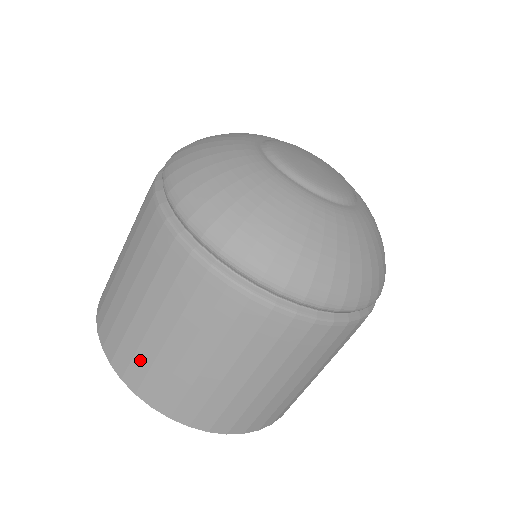
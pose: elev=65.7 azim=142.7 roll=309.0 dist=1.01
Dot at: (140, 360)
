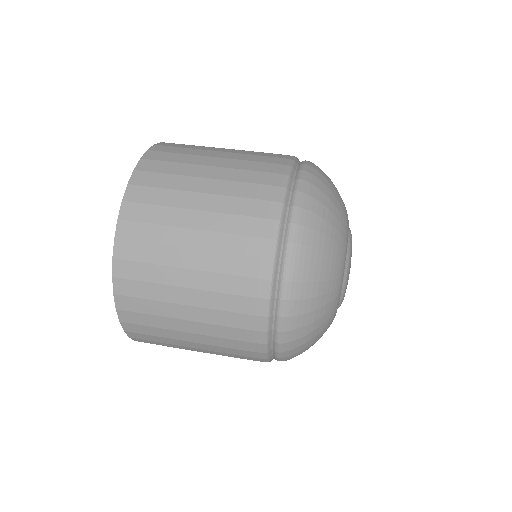
Dot at: (153, 330)
